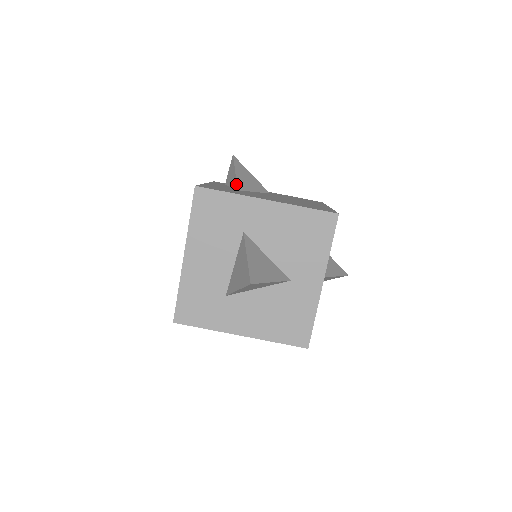
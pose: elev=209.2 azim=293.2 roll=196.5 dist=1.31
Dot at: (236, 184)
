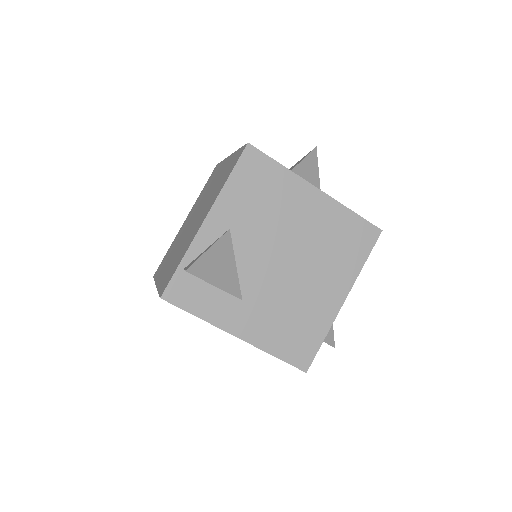
Dot at: occluded
